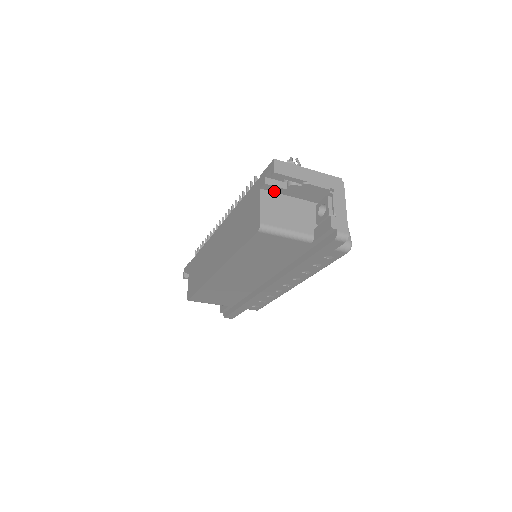
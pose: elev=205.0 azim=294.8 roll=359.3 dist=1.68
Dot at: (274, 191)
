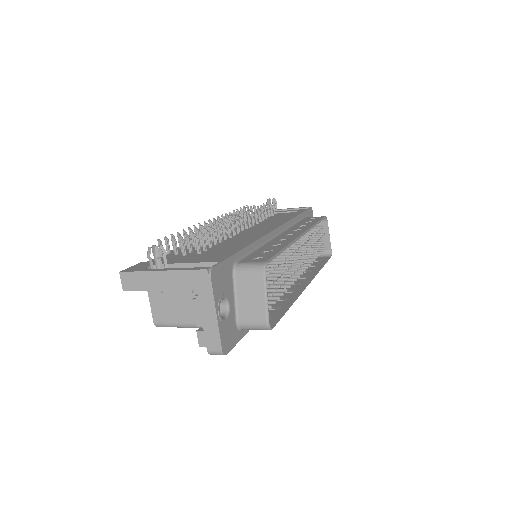
Dot at: occluded
